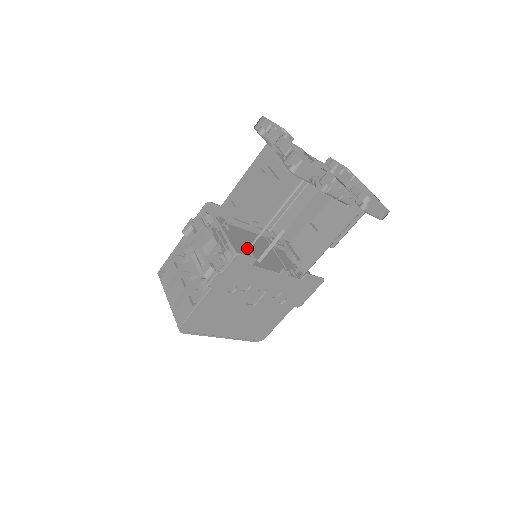
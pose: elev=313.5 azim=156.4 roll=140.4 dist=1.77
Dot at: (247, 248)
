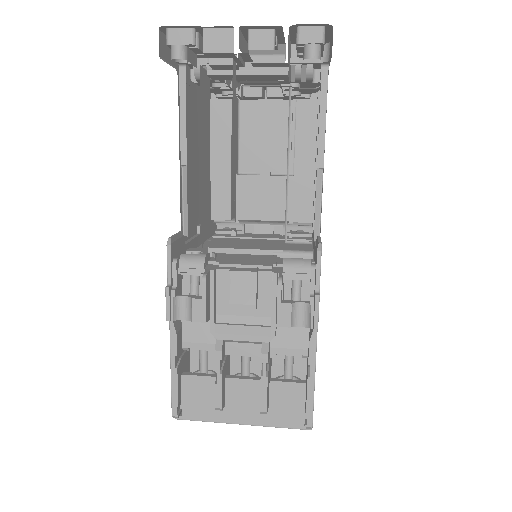
Dot at: (284, 241)
